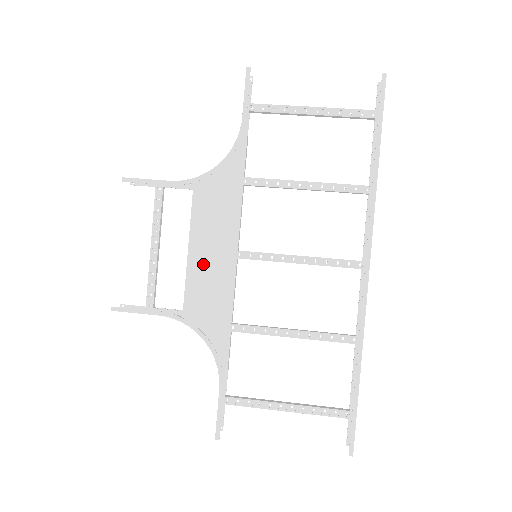
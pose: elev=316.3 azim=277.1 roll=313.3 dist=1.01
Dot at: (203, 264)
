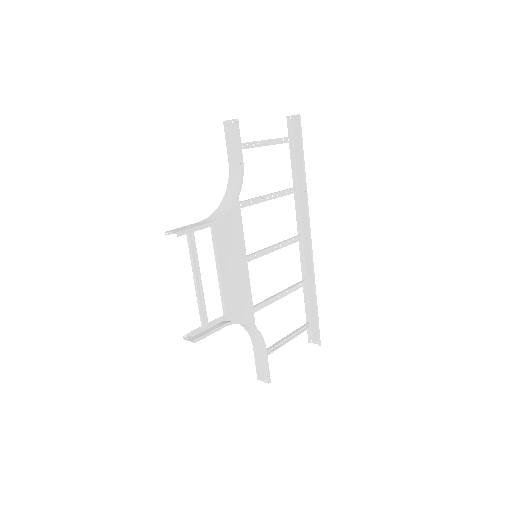
Dot at: (231, 276)
